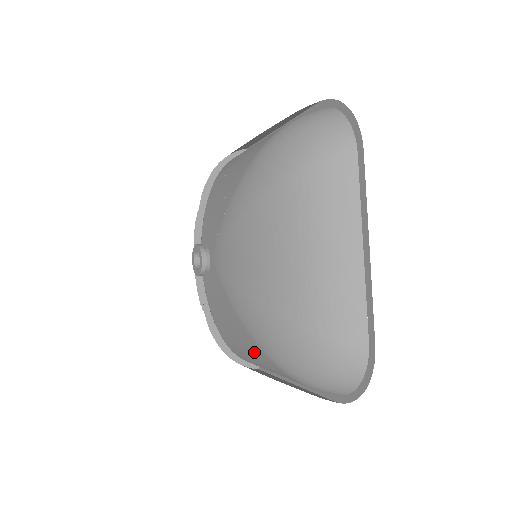
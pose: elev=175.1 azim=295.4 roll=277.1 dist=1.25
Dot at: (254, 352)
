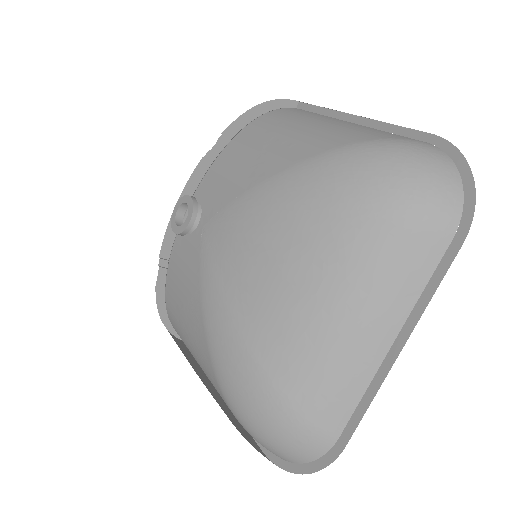
Dot at: (201, 356)
